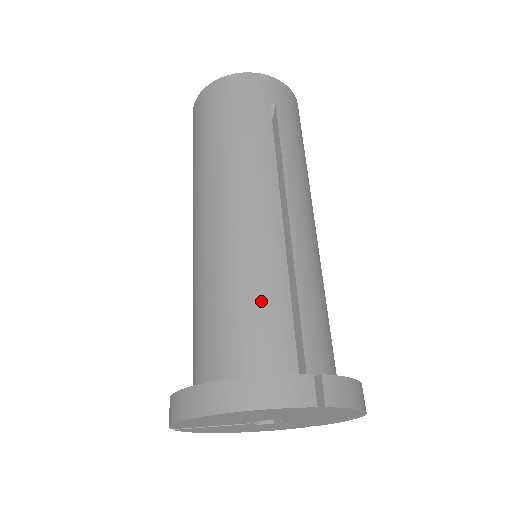
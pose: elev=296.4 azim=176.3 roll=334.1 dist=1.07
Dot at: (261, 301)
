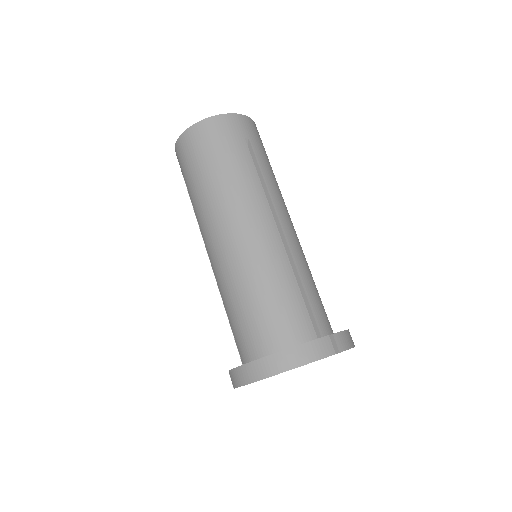
Dot at: (282, 295)
